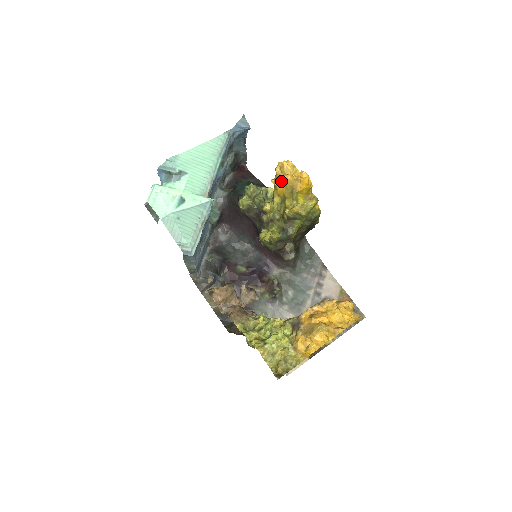
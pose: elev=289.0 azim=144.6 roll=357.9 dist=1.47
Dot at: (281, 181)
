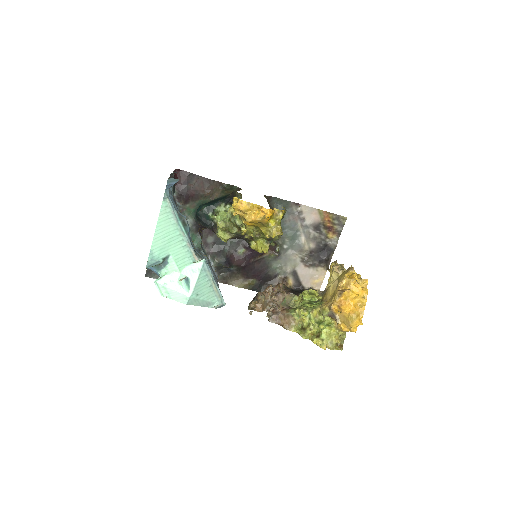
Dot at: (248, 222)
